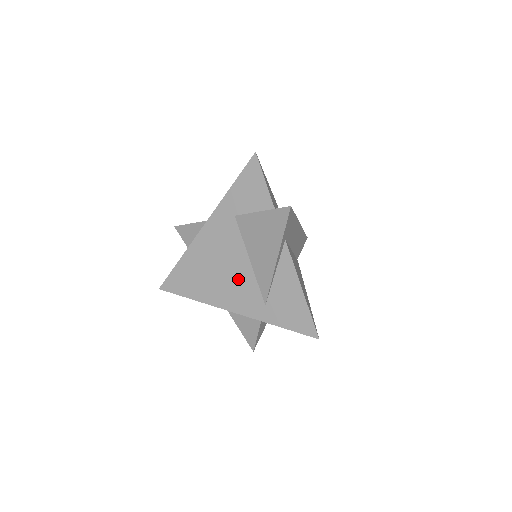
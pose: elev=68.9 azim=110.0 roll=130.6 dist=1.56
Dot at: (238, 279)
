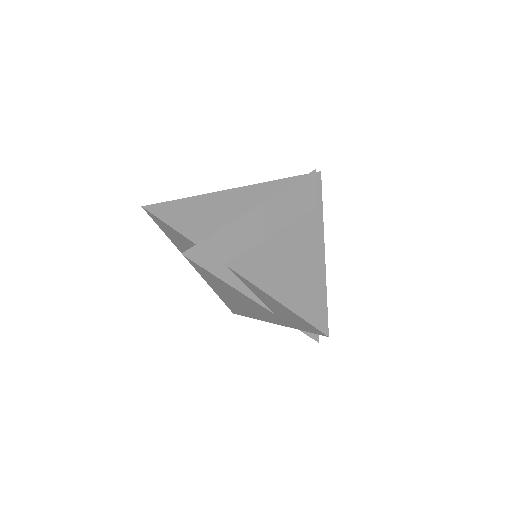
Dot at: (246, 300)
